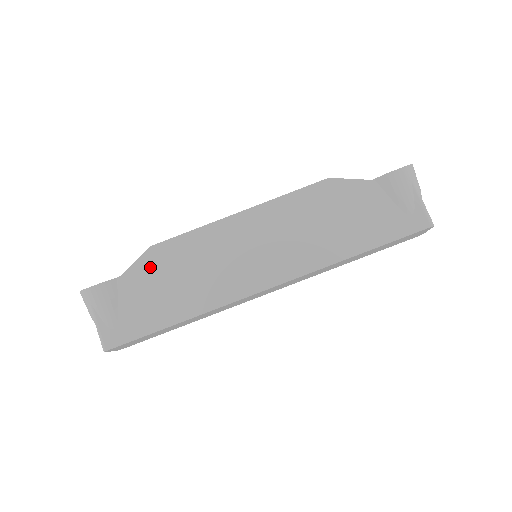
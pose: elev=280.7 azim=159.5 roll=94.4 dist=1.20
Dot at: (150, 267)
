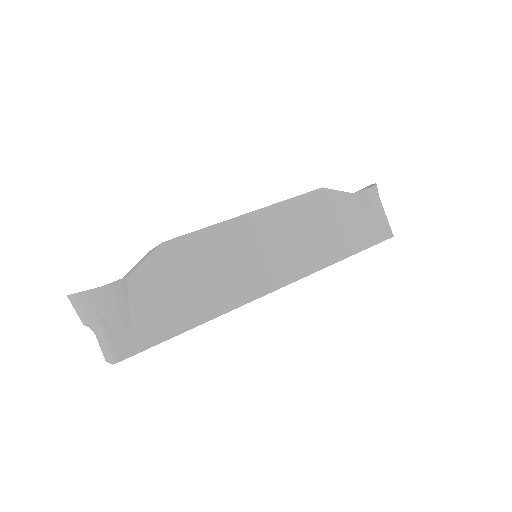
Dot at: (164, 265)
